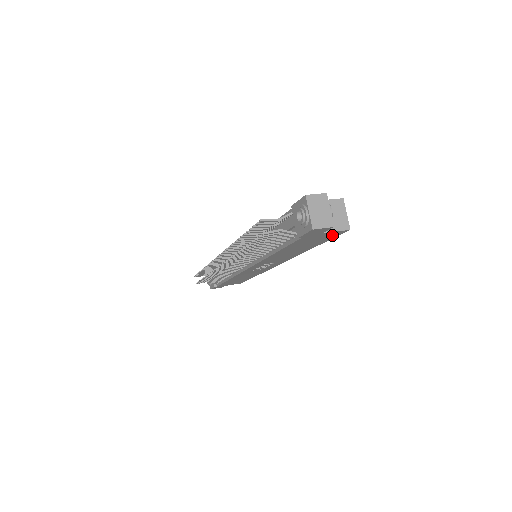
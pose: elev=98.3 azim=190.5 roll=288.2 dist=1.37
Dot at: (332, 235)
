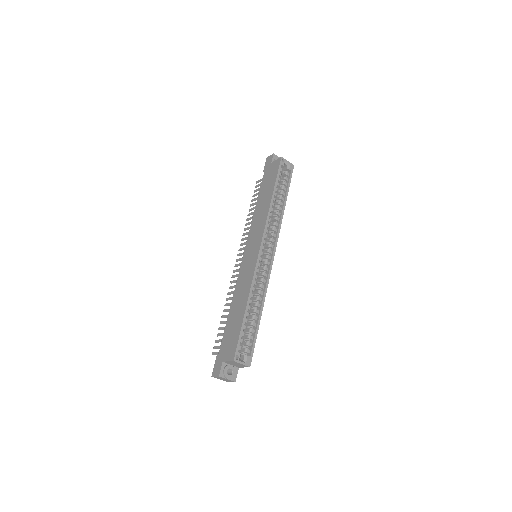
Dot at: (249, 355)
